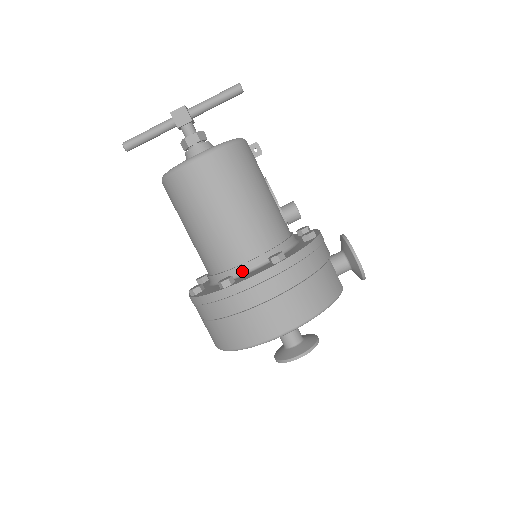
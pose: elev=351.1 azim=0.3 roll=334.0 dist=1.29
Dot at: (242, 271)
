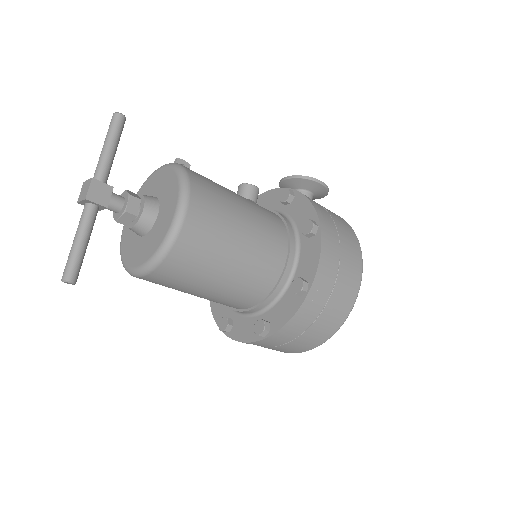
Dot at: (291, 269)
